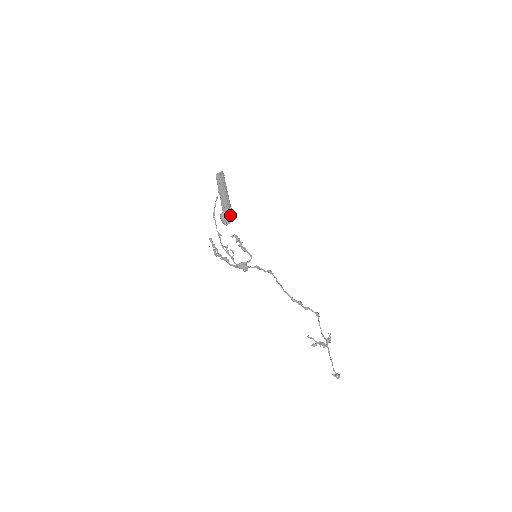
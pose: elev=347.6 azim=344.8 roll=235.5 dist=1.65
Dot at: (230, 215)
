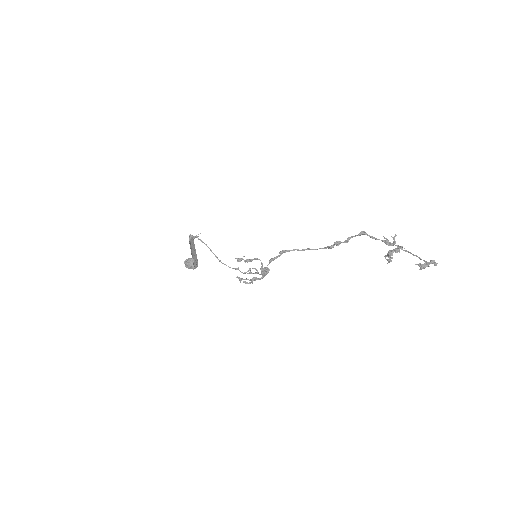
Dot at: (188, 261)
